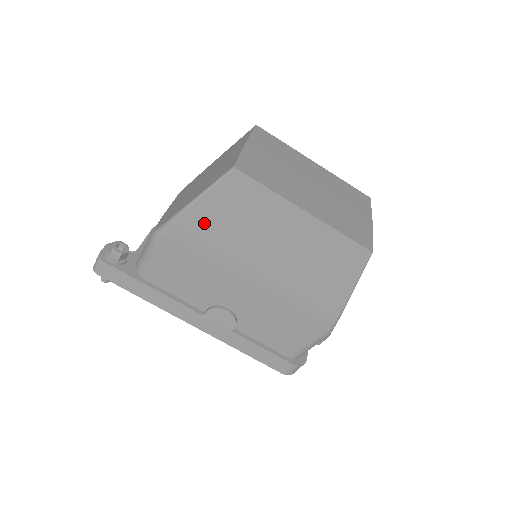
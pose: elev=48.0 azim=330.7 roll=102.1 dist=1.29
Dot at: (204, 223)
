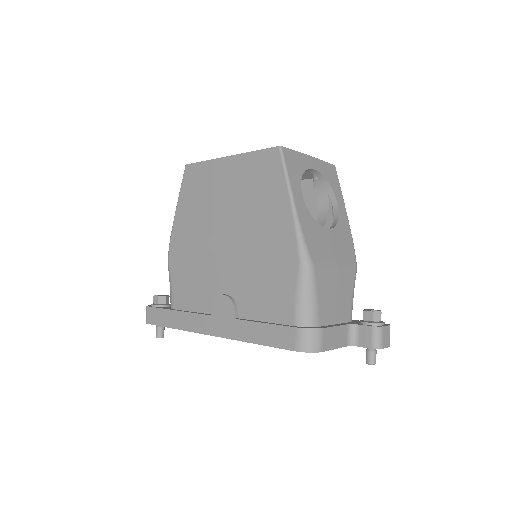
Dot at: (185, 220)
